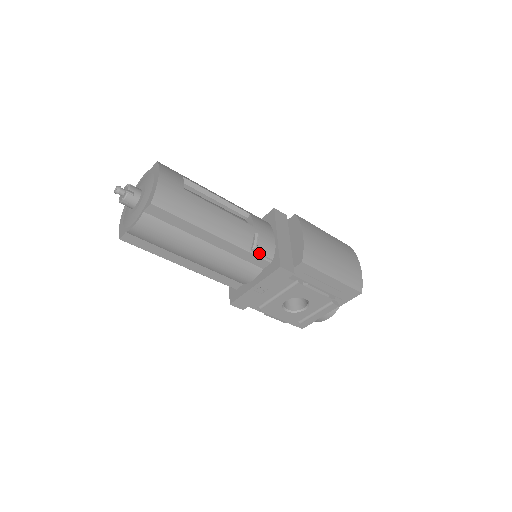
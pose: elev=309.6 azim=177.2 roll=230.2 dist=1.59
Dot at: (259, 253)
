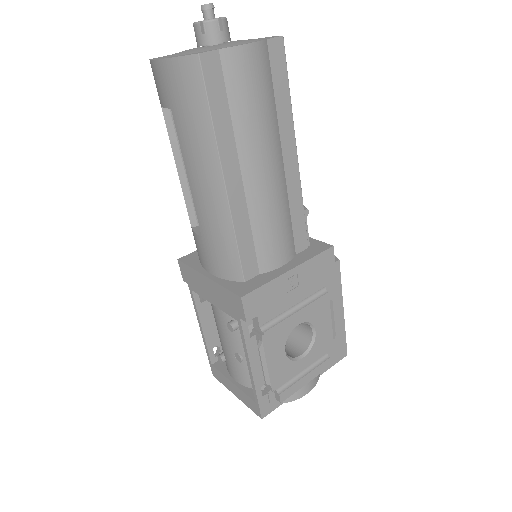
Dot at: (306, 222)
